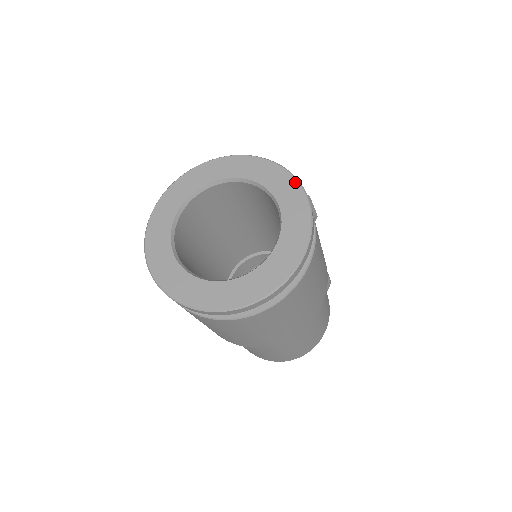
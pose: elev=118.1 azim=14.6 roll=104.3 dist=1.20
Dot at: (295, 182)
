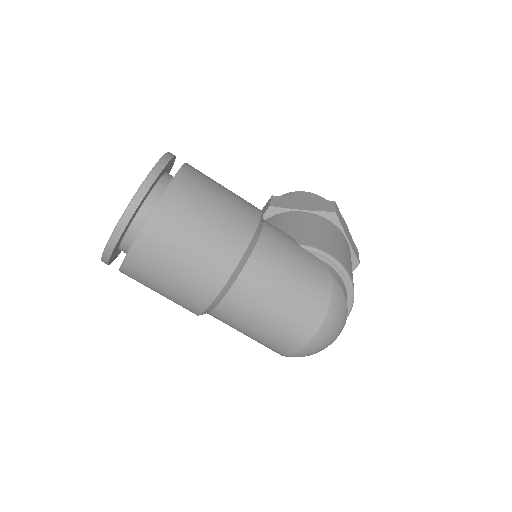
Dot at: occluded
